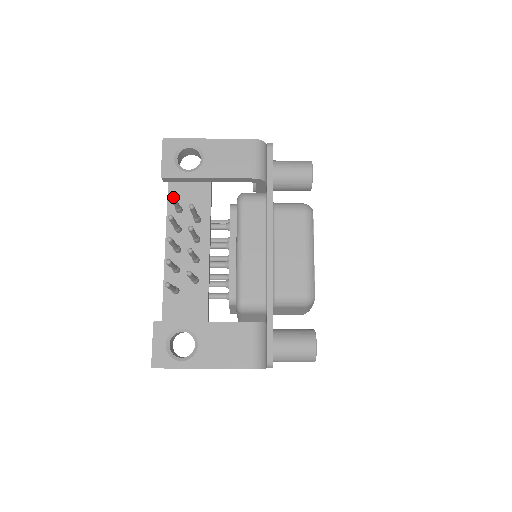
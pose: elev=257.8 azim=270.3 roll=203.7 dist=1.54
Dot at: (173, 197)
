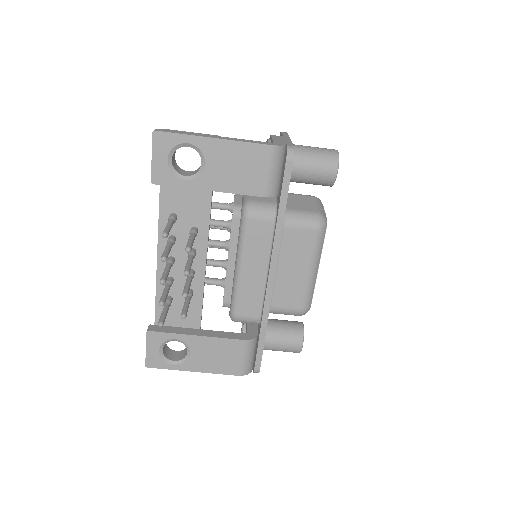
Dot at: (167, 236)
